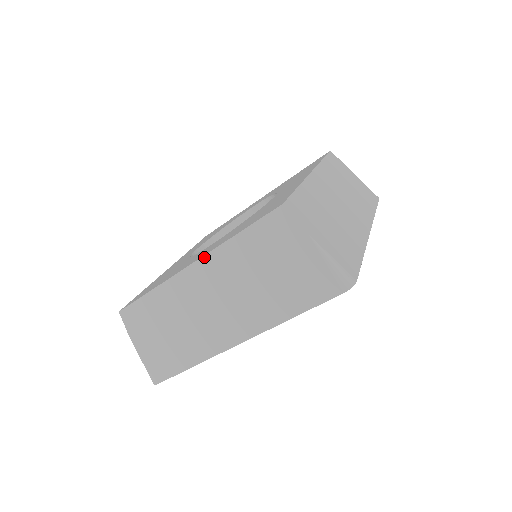
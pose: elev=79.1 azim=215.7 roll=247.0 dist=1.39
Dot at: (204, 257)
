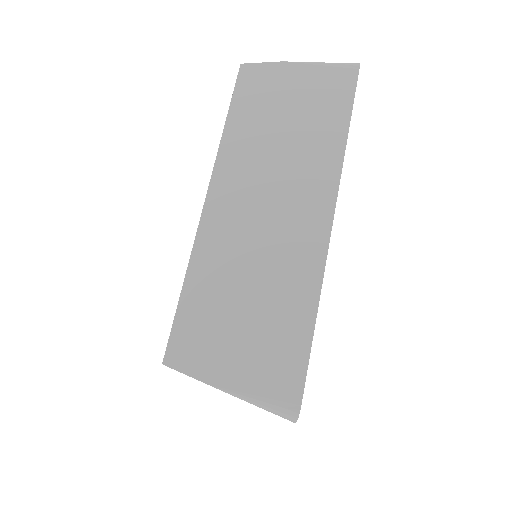
Dot at: occluded
